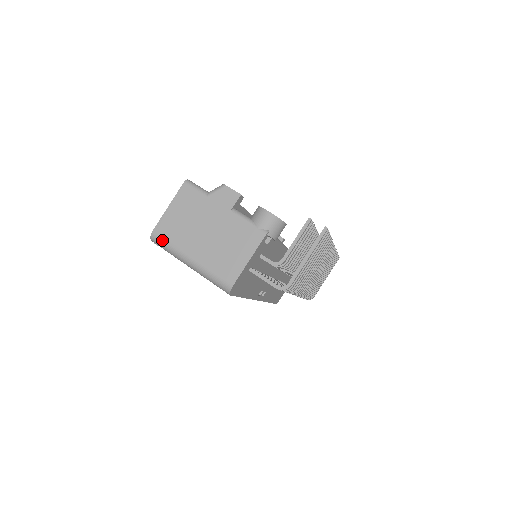
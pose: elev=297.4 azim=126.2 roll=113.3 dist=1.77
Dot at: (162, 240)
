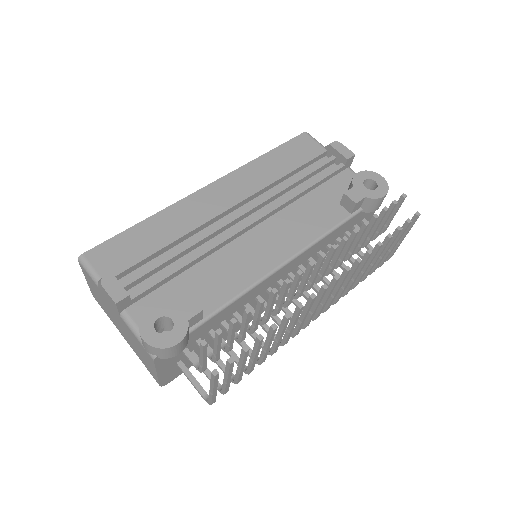
Dot at: (102, 308)
